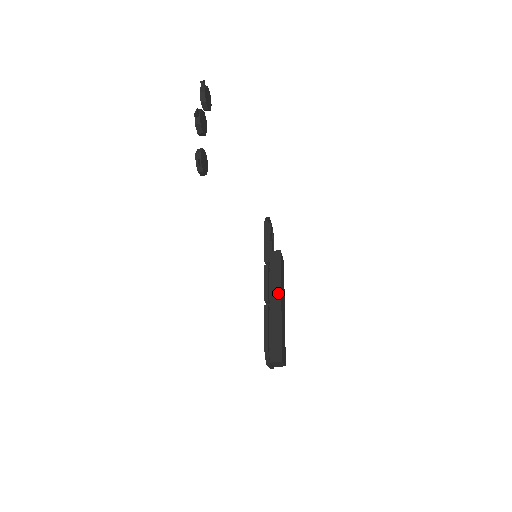
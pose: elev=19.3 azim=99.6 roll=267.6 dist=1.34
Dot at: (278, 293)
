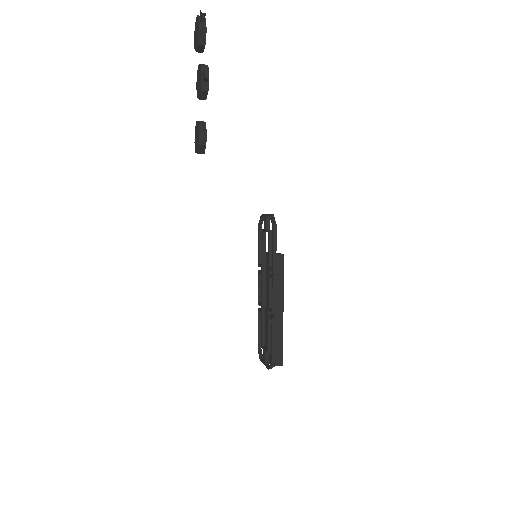
Dot at: (281, 300)
